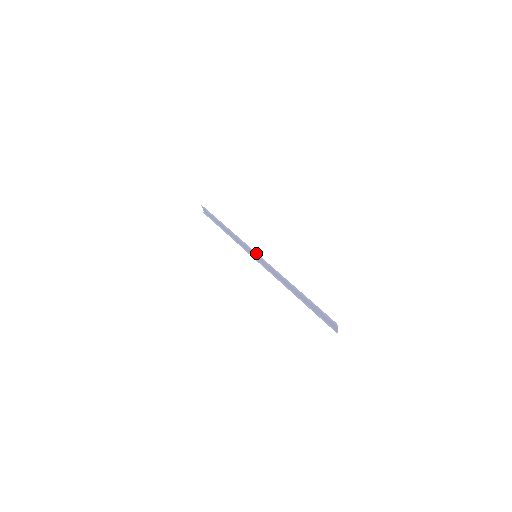
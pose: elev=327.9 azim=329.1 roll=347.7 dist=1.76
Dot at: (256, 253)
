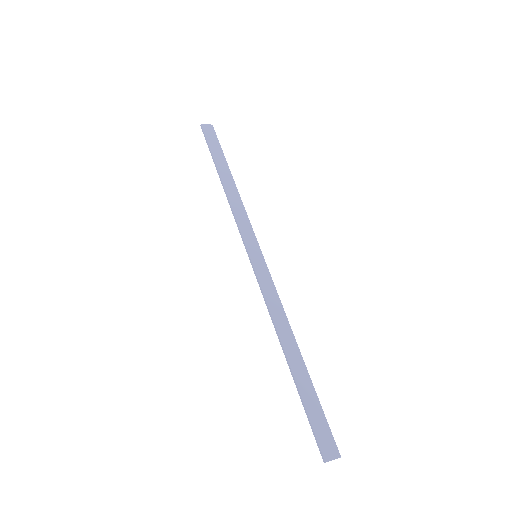
Dot at: occluded
